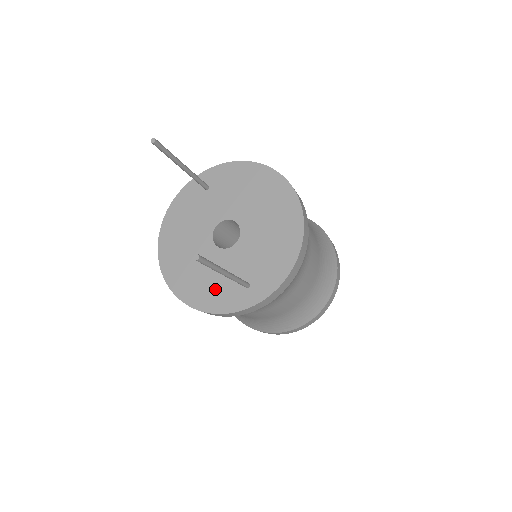
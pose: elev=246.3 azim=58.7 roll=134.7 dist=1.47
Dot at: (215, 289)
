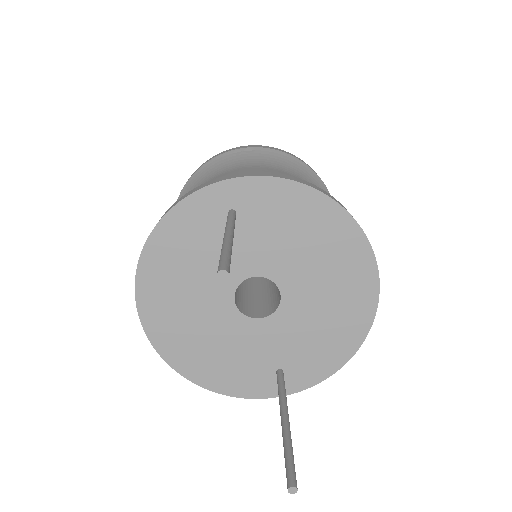
Dot at: (231, 368)
